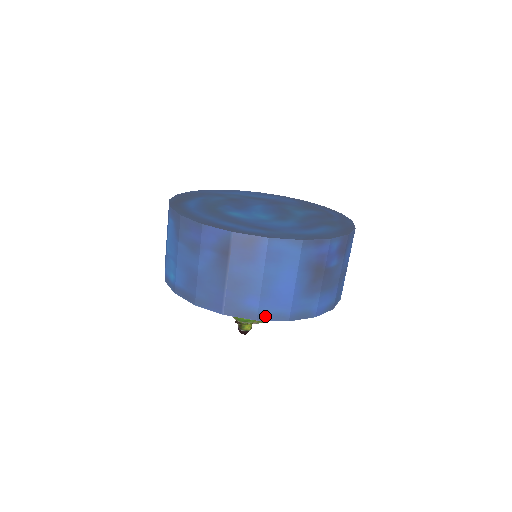
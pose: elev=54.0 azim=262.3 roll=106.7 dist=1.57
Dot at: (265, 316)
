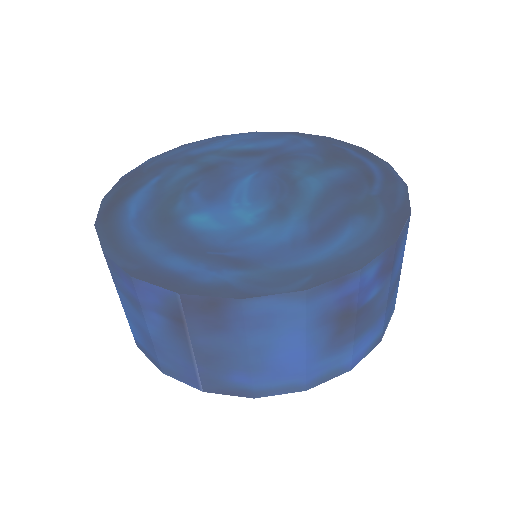
Dot at: (266, 391)
